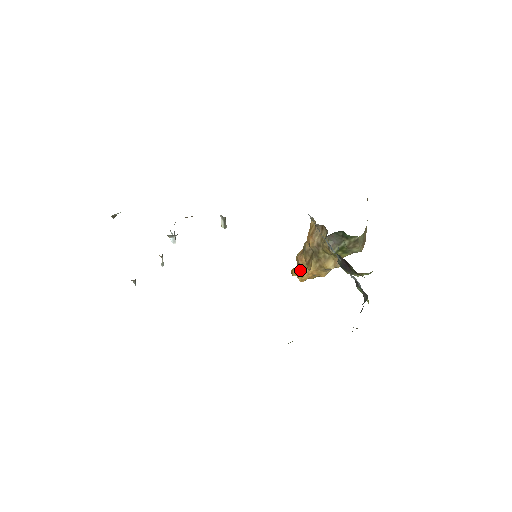
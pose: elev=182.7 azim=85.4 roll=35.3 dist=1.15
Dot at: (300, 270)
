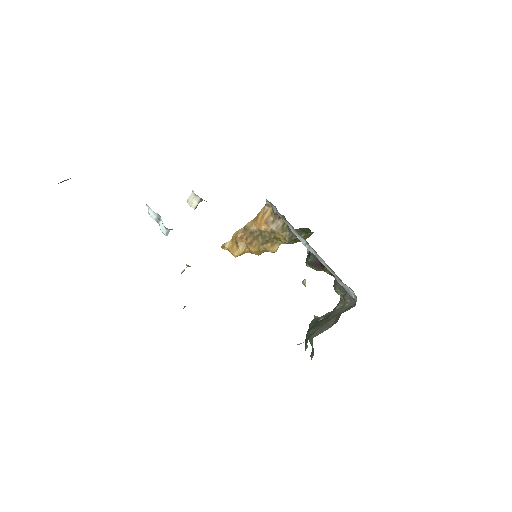
Dot at: (237, 247)
